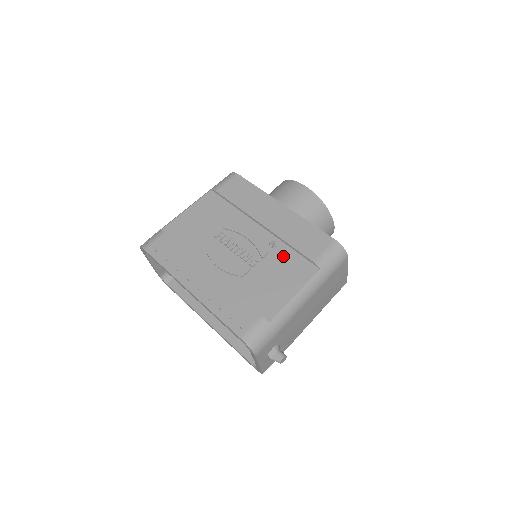
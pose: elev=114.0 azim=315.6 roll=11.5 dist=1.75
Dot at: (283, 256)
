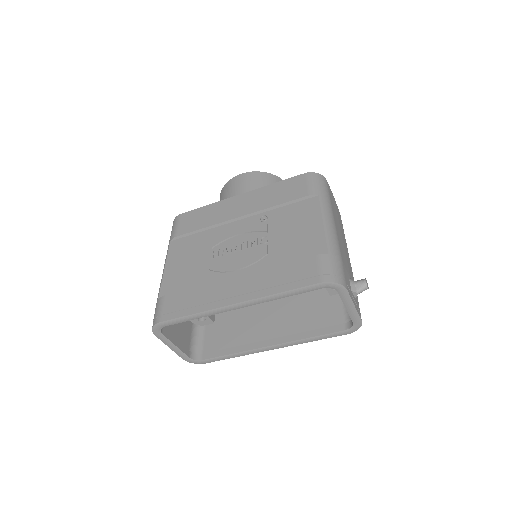
Dot at: (281, 216)
